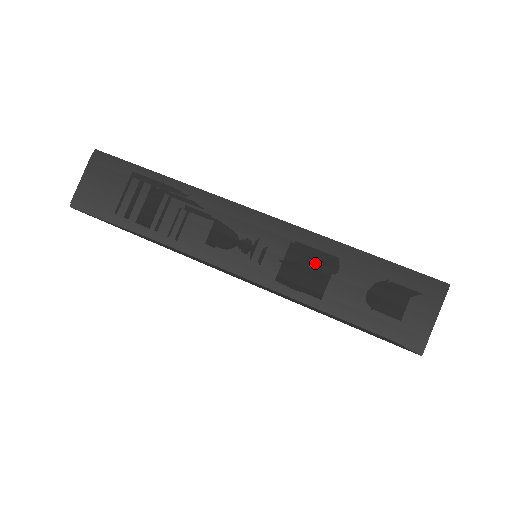
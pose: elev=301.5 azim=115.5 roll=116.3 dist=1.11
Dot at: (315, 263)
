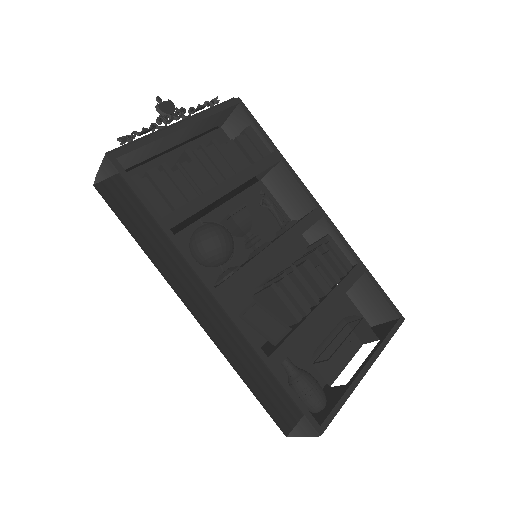
Dot at: (244, 356)
